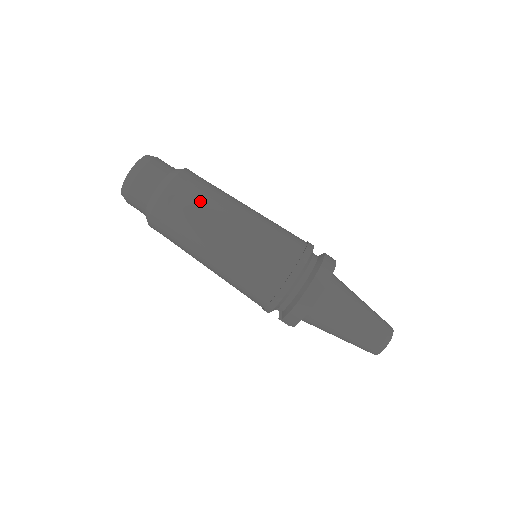
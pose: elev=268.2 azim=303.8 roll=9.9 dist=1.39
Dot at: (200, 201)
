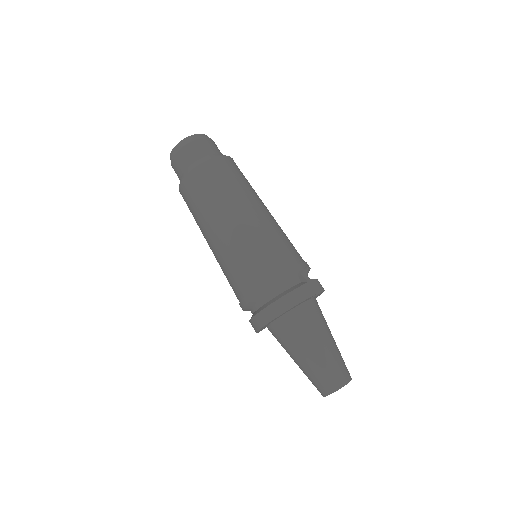
Dot at: (208, 195)
